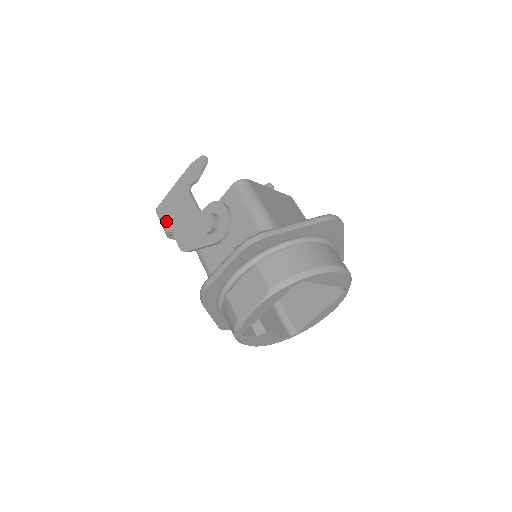
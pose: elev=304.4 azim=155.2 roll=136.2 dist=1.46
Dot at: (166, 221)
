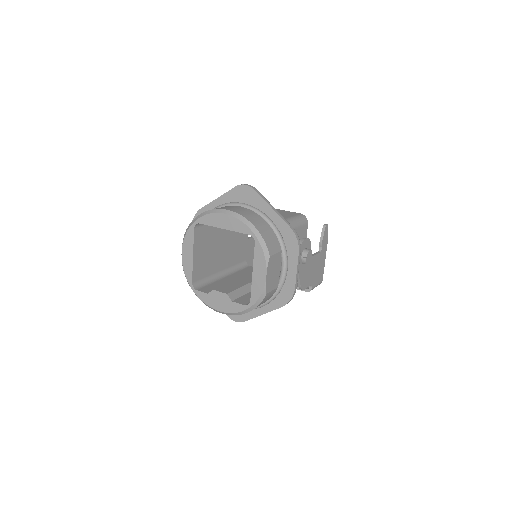
Dot at: (249, 265)
